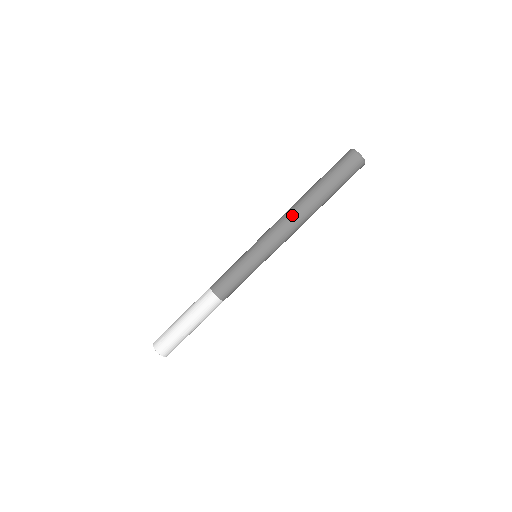
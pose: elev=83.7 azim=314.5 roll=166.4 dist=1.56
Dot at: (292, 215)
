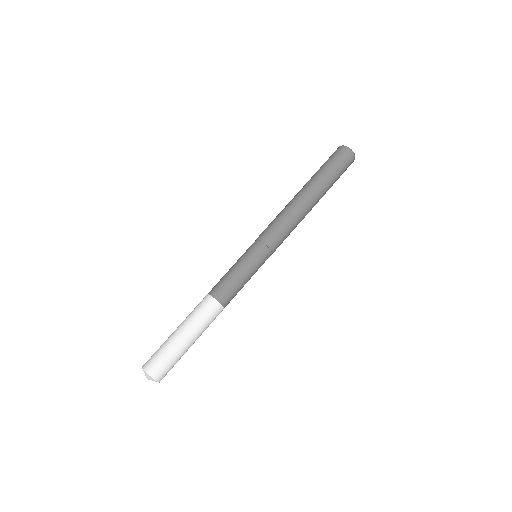
Dot at: (290, 208)
